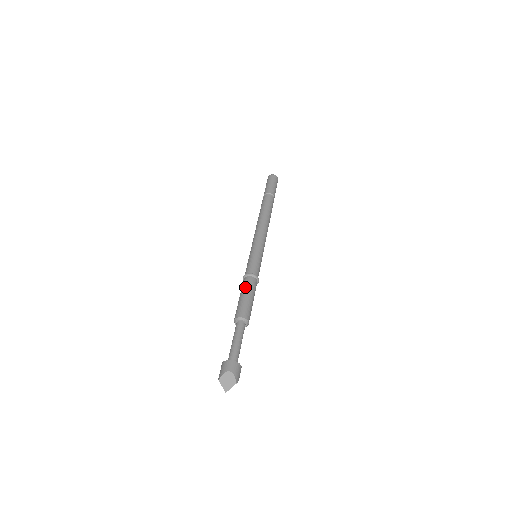
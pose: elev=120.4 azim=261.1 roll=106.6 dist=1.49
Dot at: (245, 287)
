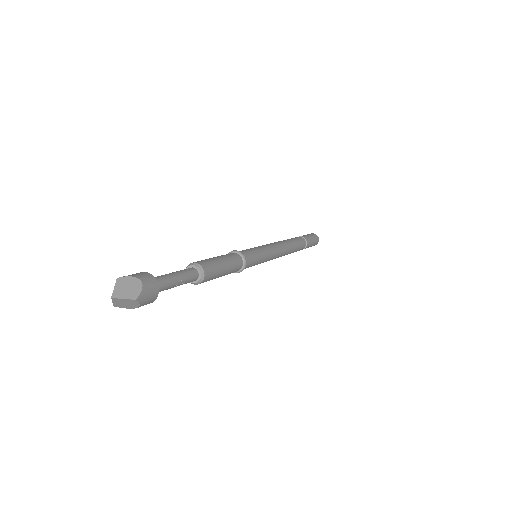
Dot at: (227, 255)
